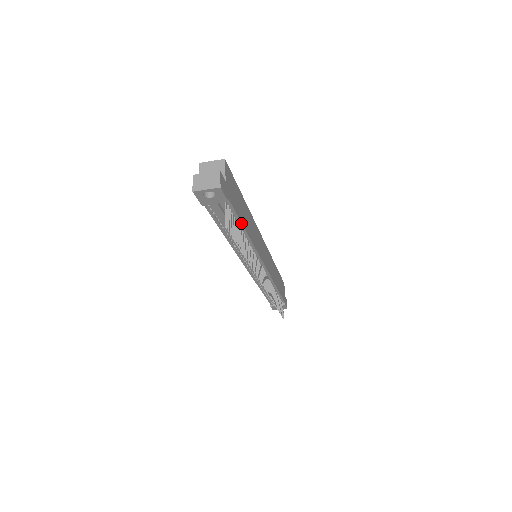
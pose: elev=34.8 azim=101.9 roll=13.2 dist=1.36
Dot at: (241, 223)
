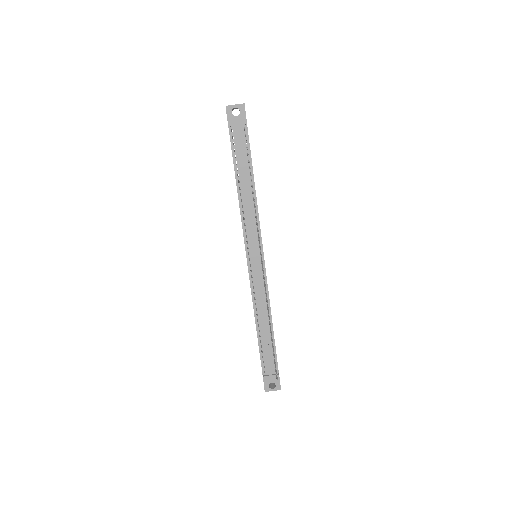
Dot at: occluded
